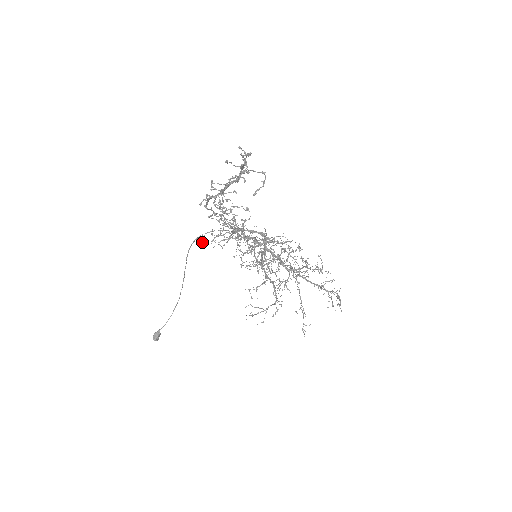
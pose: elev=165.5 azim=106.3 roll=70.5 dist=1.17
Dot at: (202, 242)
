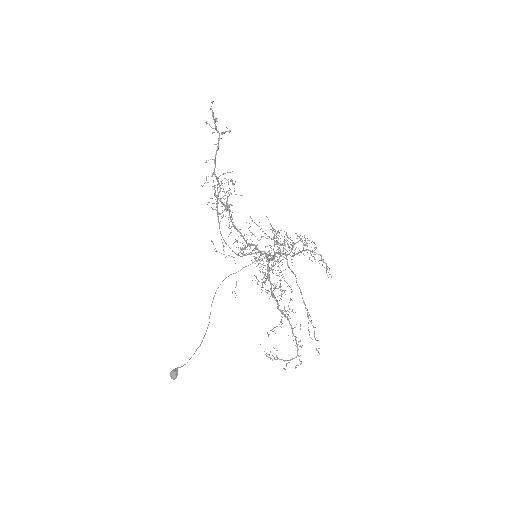
Dot at: occluded
